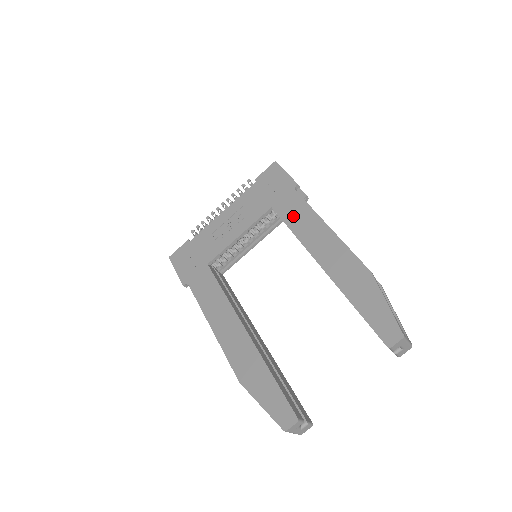
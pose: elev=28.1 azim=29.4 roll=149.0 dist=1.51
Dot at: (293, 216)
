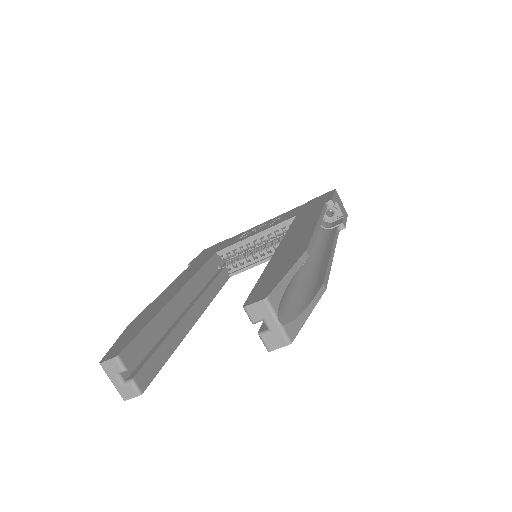
Dot at: (302, 219)
